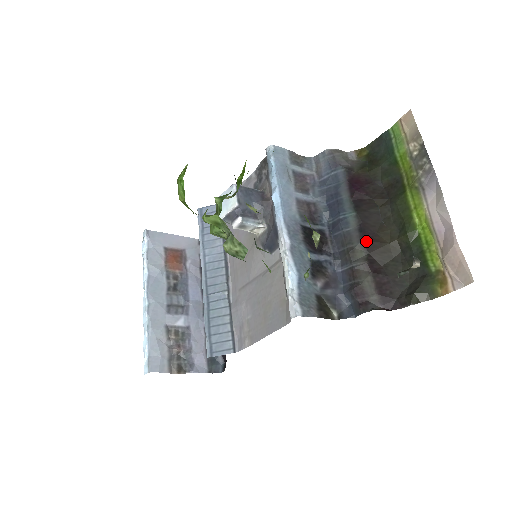
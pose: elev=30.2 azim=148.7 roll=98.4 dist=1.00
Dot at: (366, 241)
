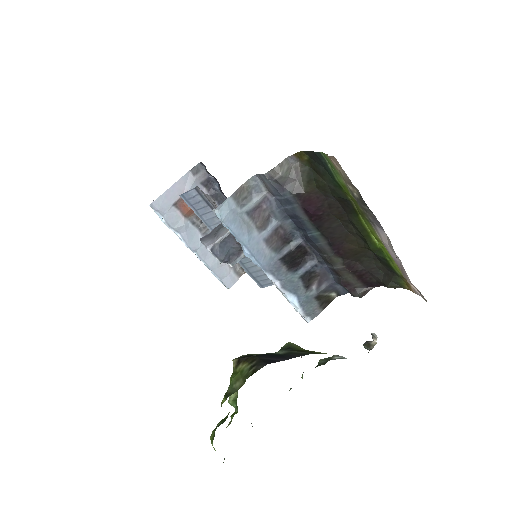
Dot at: (338, 252)
